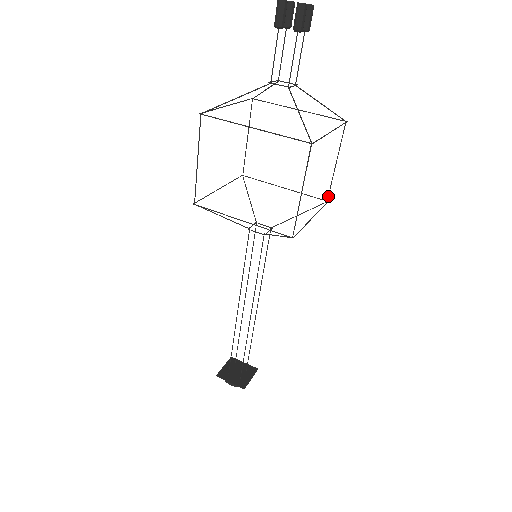
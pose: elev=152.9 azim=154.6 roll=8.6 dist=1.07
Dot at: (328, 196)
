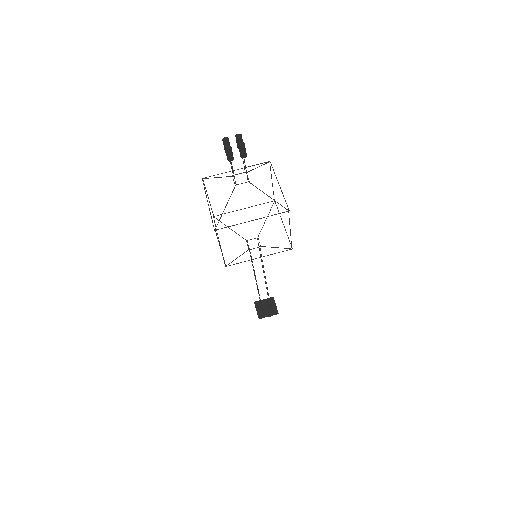
Dot at: (291, 246)
